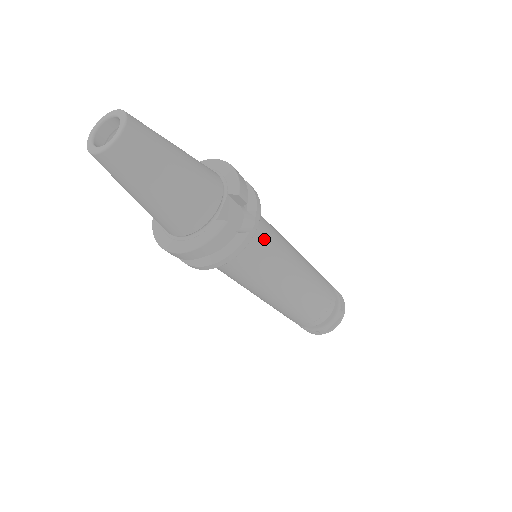
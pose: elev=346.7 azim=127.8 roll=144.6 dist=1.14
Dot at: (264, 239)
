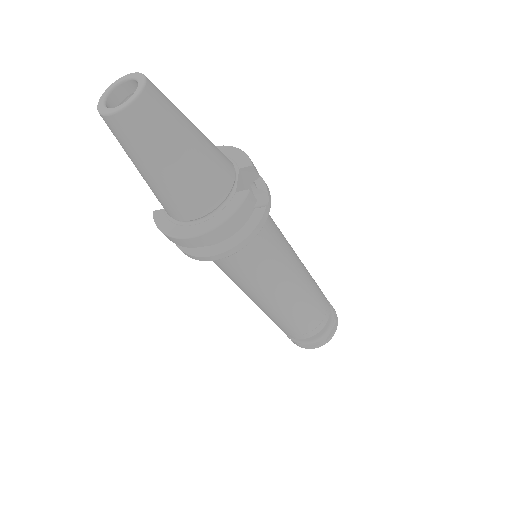
Dot at: (271, 224)
